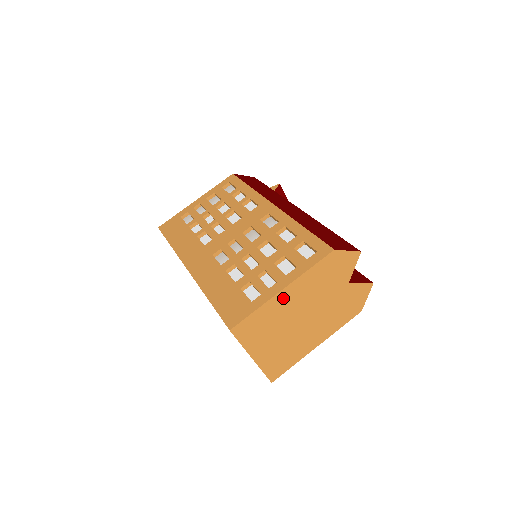
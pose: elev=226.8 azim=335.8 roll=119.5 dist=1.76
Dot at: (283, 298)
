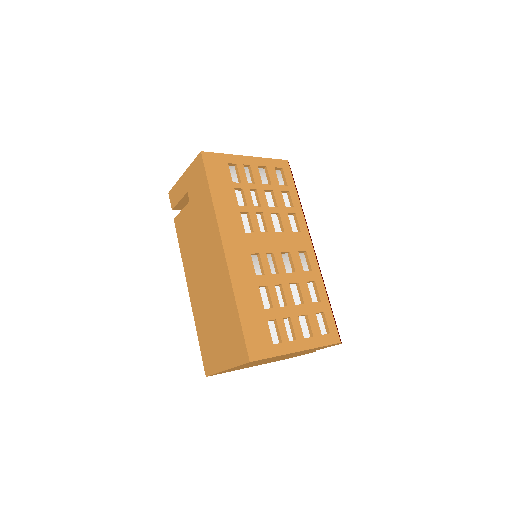
Dot at: occluded
